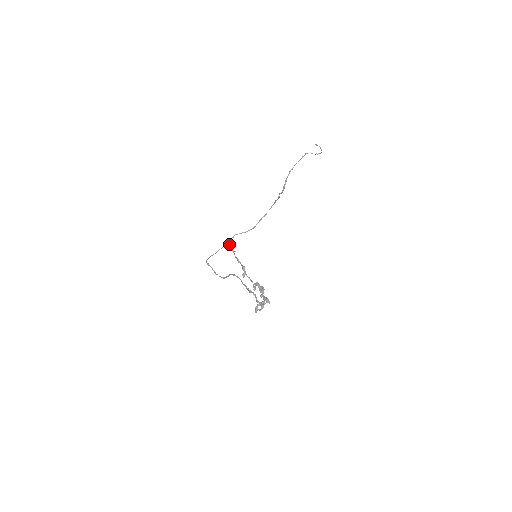
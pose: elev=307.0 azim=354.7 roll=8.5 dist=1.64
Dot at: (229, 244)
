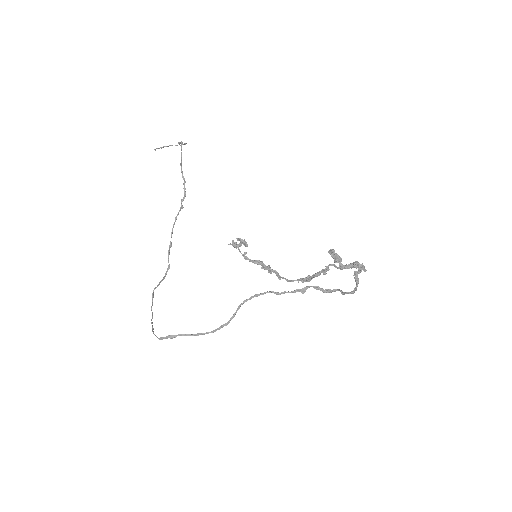
Dot at: occluded
